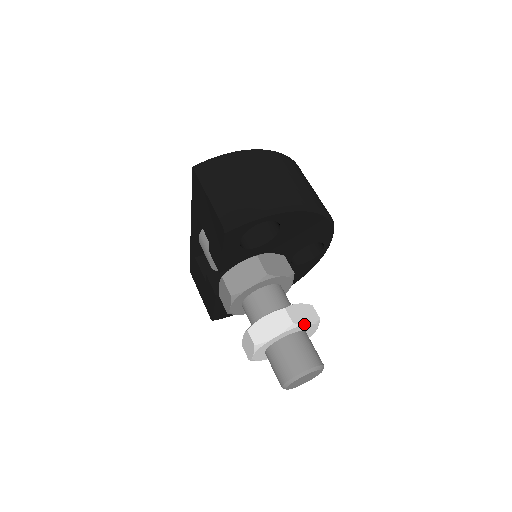
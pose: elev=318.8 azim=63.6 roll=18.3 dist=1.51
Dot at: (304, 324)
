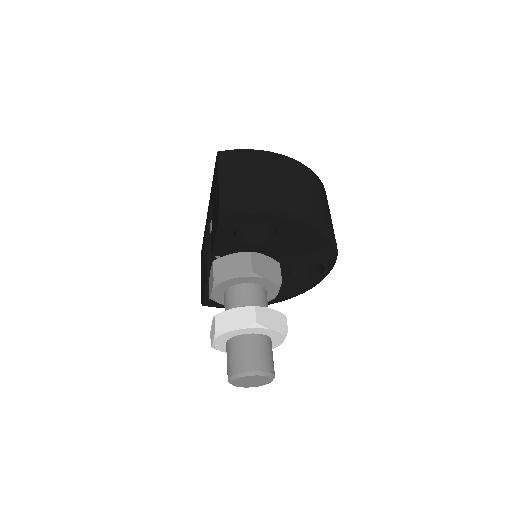
Dot at: (268, 328)
